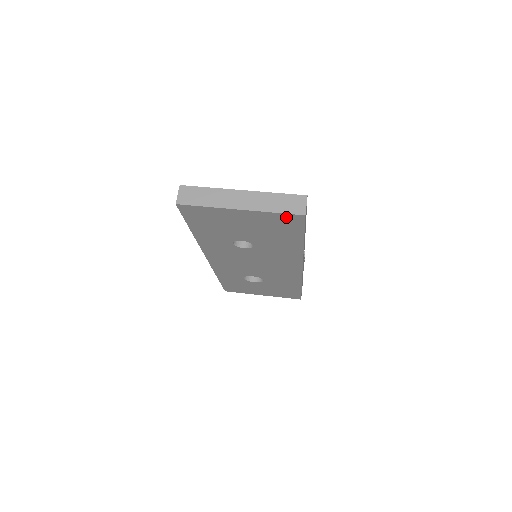
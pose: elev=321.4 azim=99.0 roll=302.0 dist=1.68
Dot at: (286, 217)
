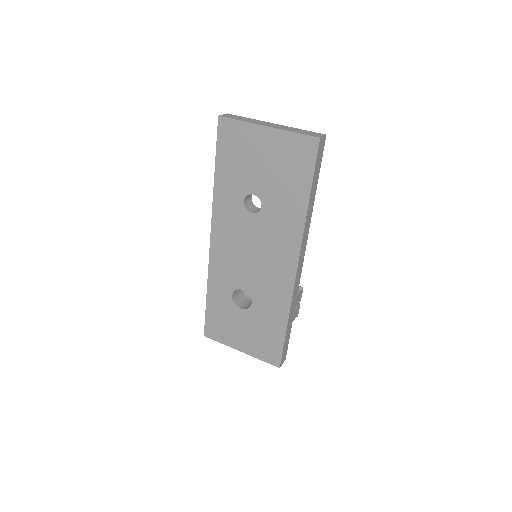
Dot at: (303, 142)
